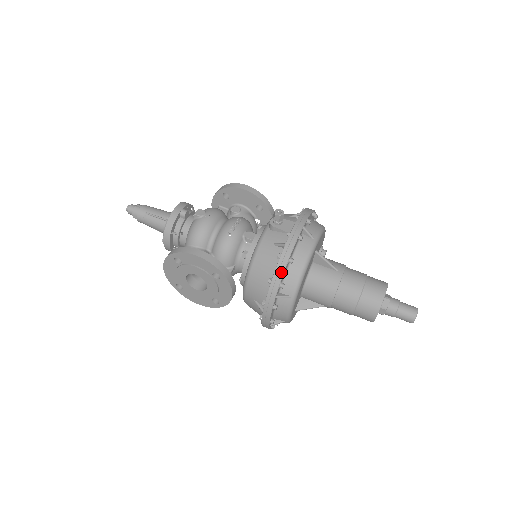
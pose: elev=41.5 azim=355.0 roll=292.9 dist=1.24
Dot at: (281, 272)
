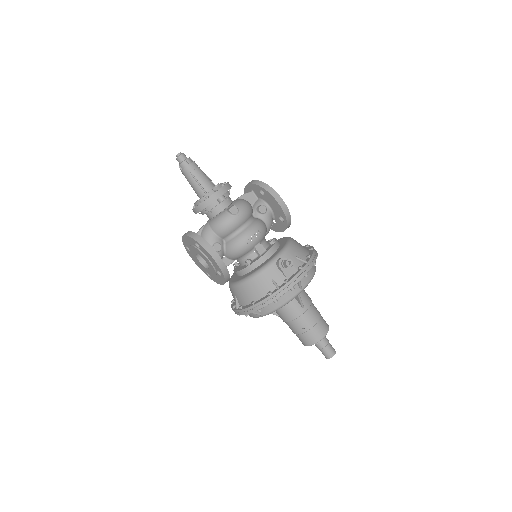
Dot at: (264, 305)
